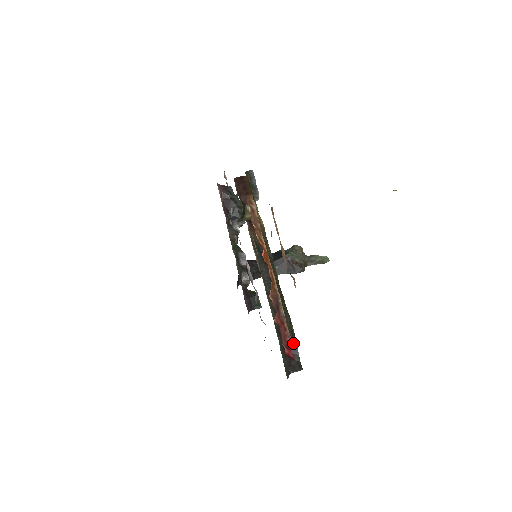
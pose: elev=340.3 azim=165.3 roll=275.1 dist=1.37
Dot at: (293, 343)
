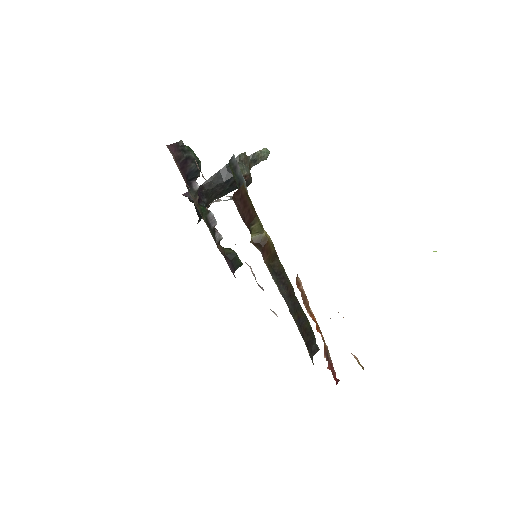
Dot at: (312, 336)
